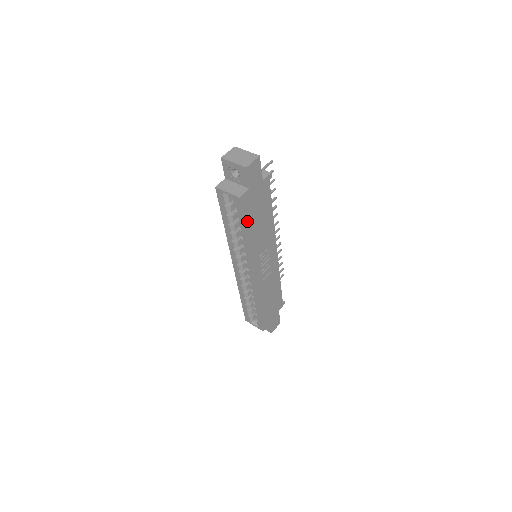
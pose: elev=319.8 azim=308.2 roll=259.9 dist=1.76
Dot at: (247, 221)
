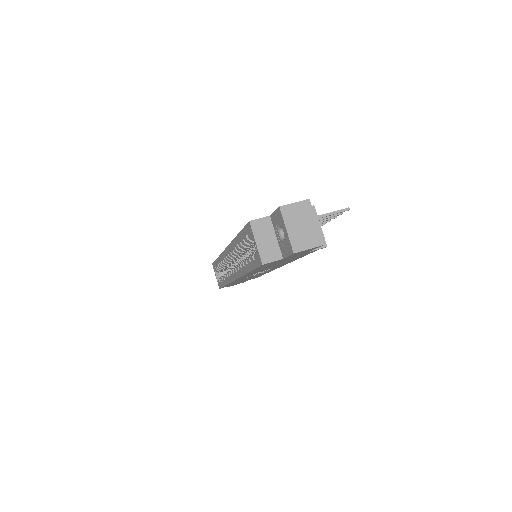
Dot at: (259, 268)
